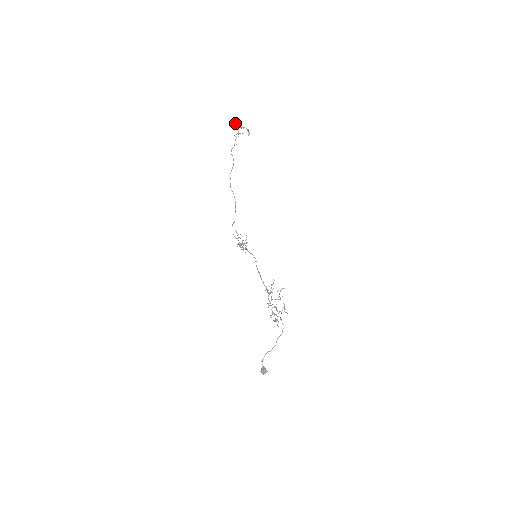
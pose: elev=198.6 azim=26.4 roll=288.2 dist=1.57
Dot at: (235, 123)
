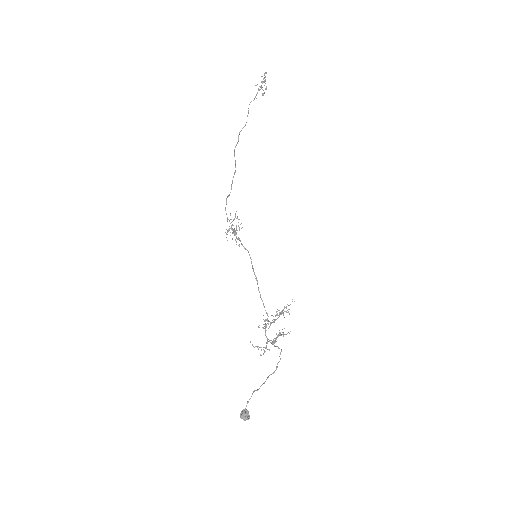
Dot at: (265, 73)
